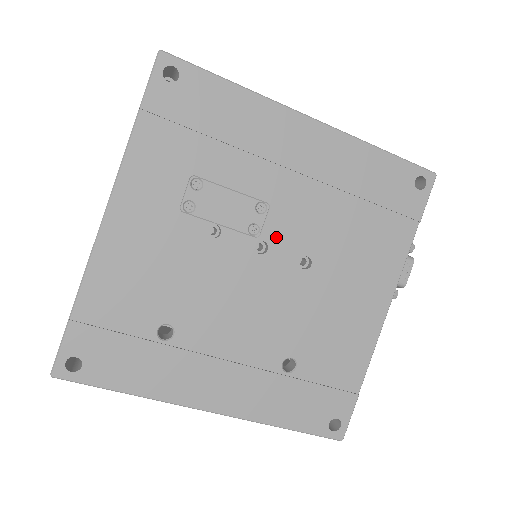
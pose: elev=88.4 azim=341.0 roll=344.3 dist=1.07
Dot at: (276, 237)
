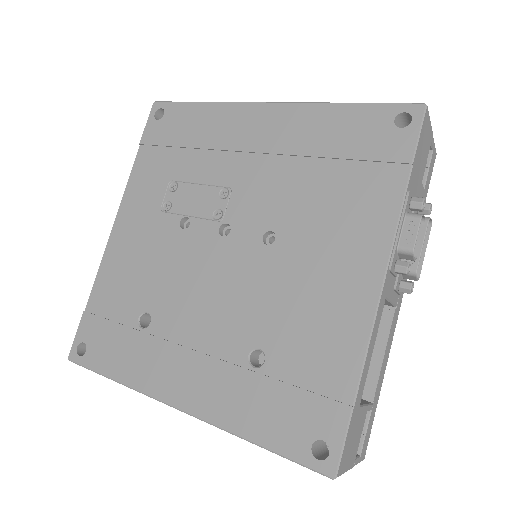
Dot at: (238, 217)
